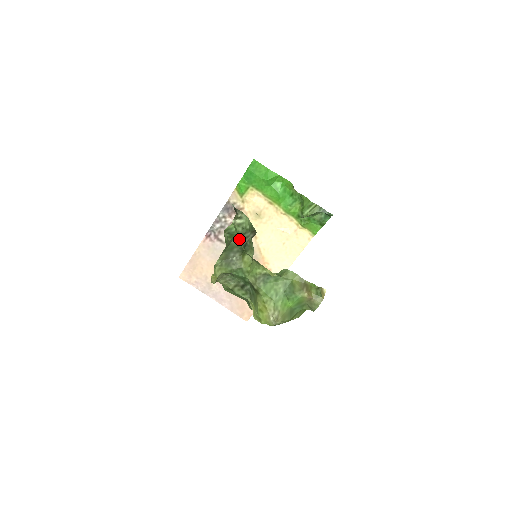
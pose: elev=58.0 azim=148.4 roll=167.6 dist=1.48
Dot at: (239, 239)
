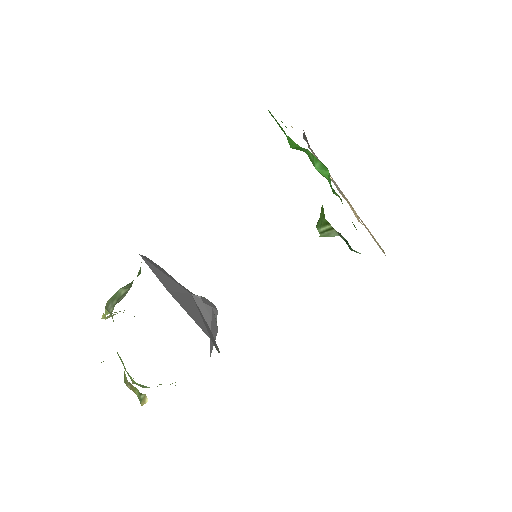
Dot at: (124, 290)
